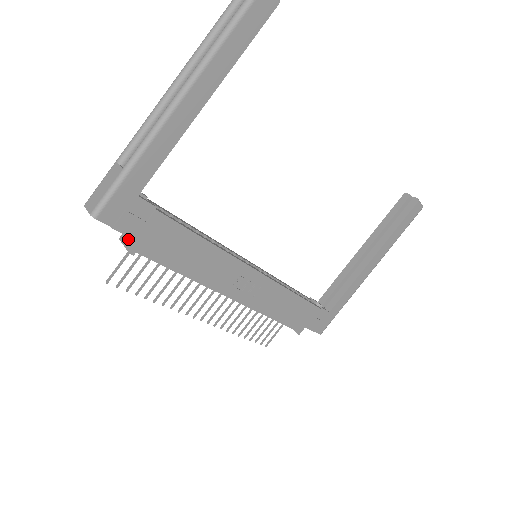
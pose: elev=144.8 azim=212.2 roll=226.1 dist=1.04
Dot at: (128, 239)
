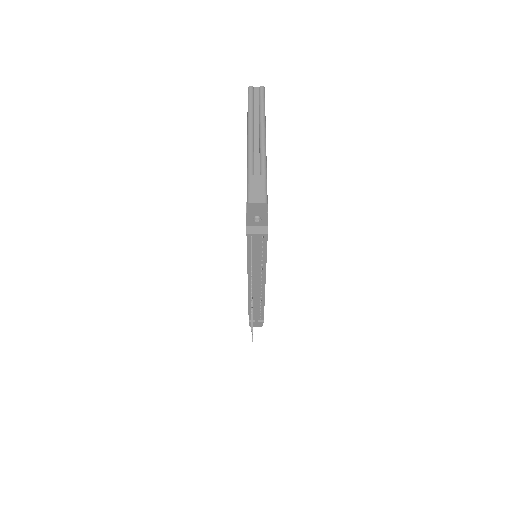
Dot at: (257, 229)
